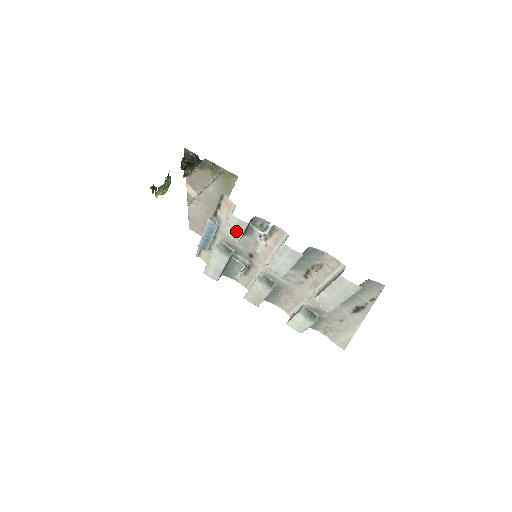
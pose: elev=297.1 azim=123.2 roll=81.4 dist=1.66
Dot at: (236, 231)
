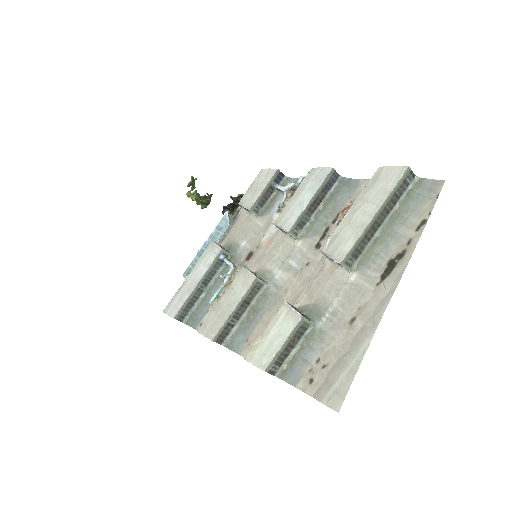
Dot at: (256, 191)
